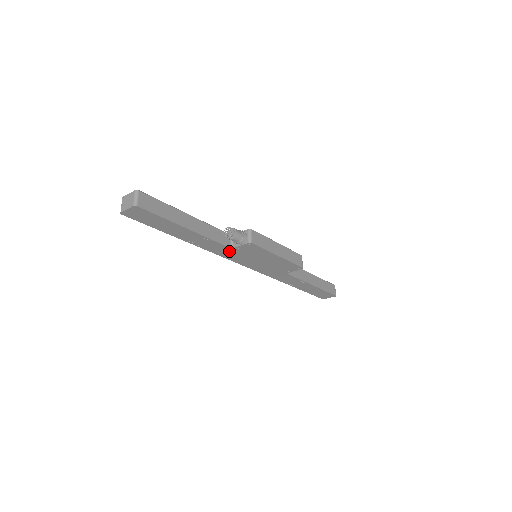
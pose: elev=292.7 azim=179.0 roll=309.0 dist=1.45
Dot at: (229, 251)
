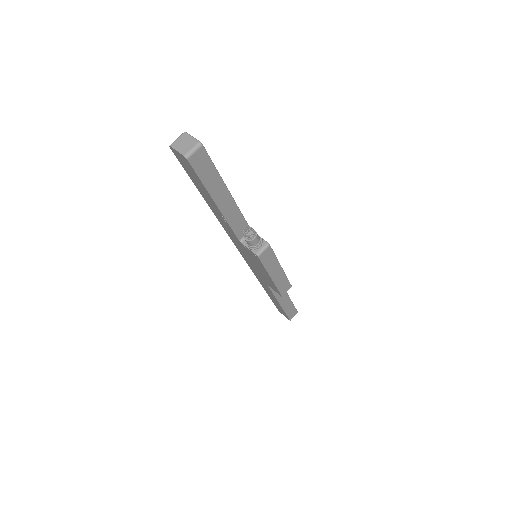
Dot at: (237, 239)
